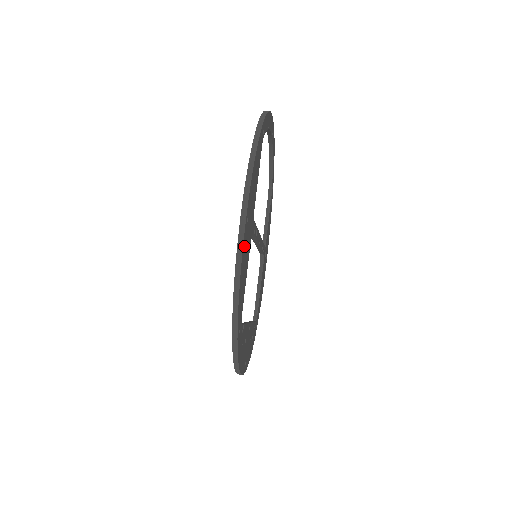
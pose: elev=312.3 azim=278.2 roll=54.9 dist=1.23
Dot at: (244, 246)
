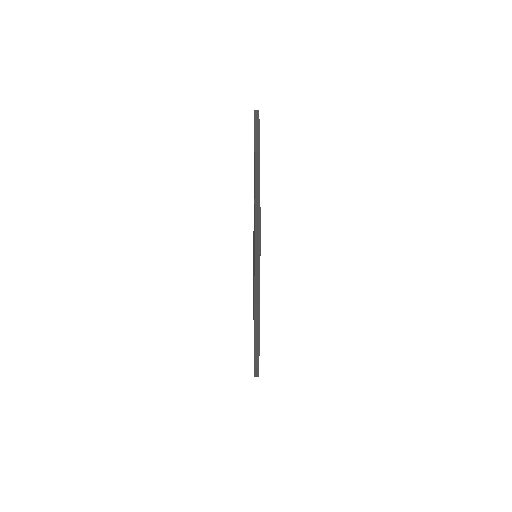
Dot at: occluded
